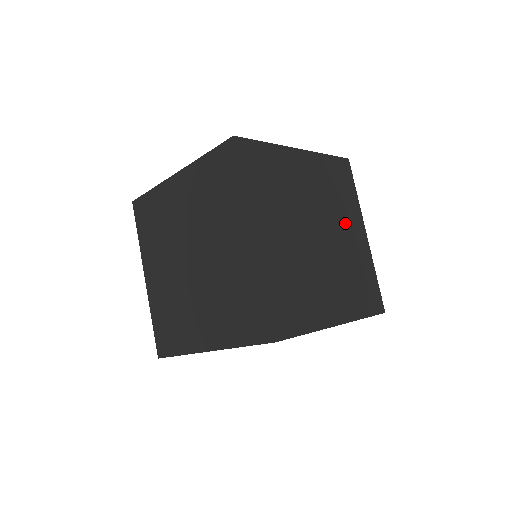
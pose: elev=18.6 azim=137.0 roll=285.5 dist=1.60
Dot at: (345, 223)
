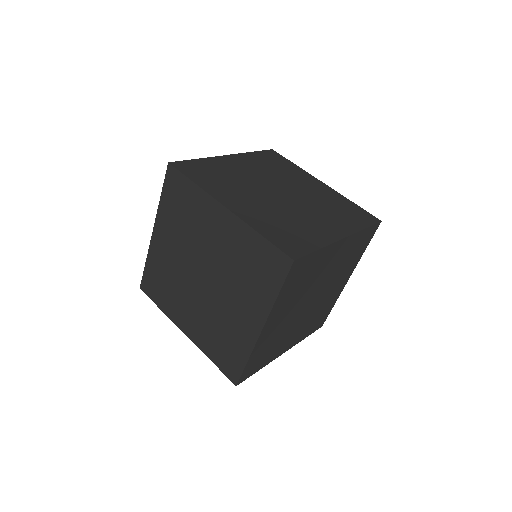
Dot at: (322, 216)
